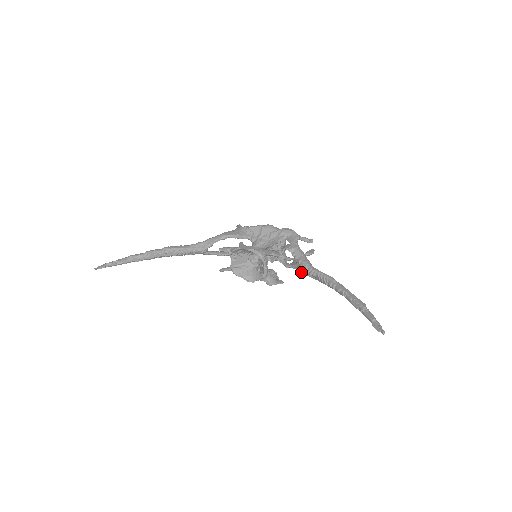
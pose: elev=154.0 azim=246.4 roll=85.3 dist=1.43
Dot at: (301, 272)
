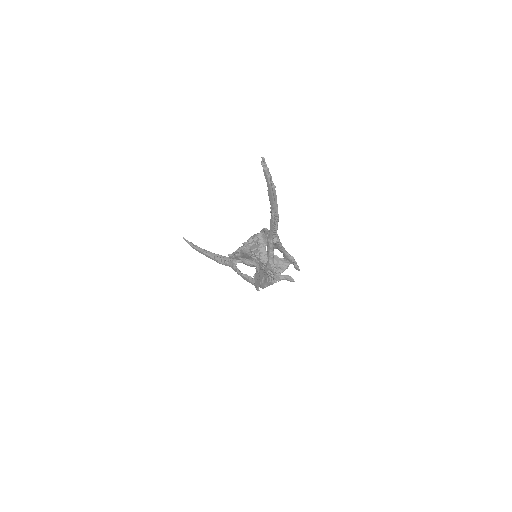
Dot at: (267, 241)
